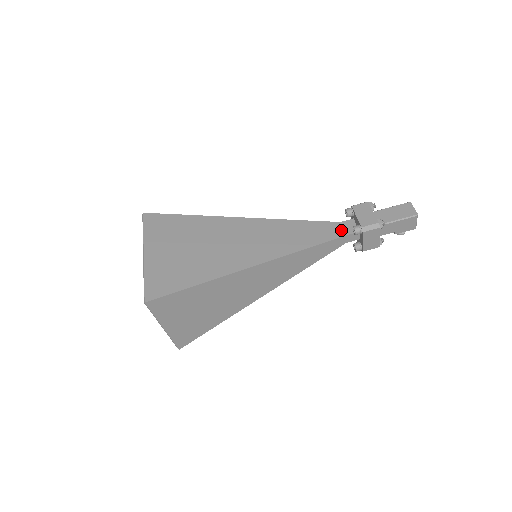
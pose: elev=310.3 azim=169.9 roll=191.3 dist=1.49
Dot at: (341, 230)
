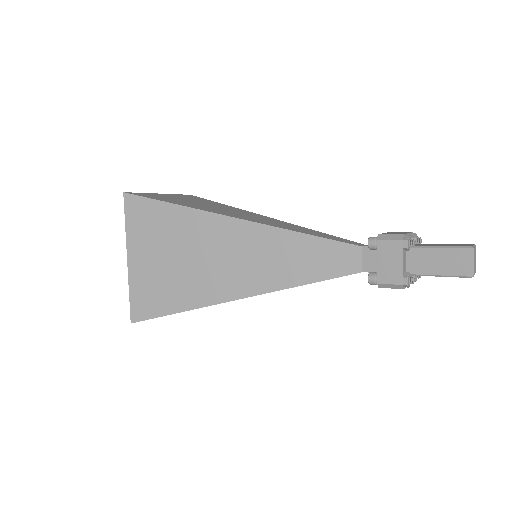
Dot at: (358, 262)
